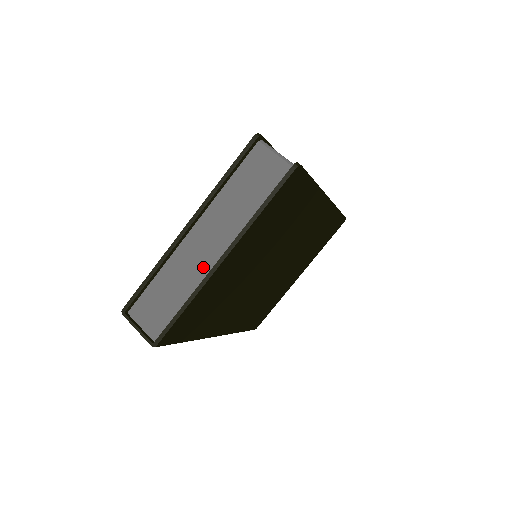
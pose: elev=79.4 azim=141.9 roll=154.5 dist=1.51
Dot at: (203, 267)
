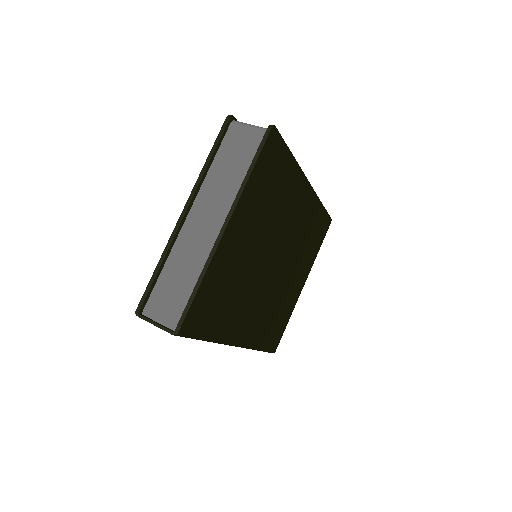
Dot at: (208, 243)
